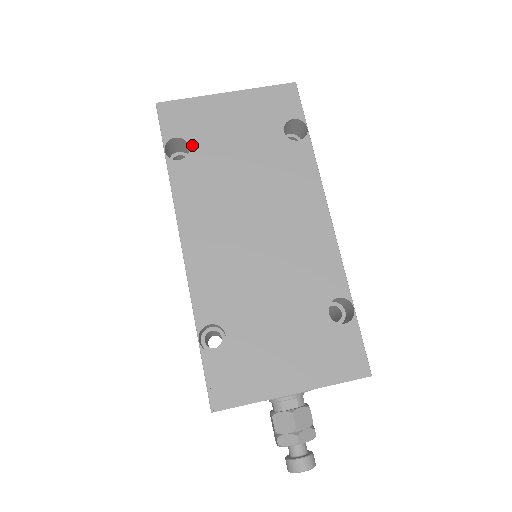
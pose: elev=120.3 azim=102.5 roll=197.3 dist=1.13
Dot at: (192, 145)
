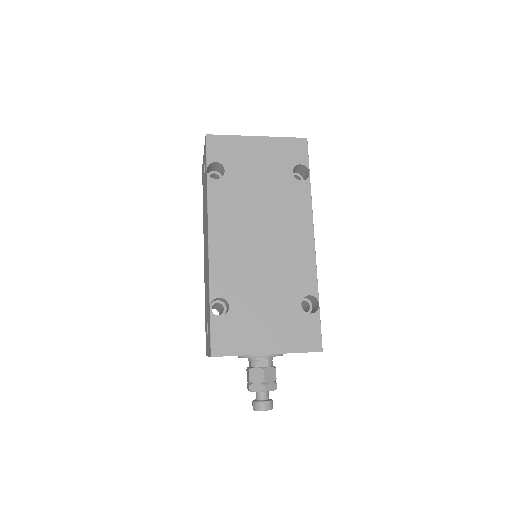
Dot at: (227, 170)
